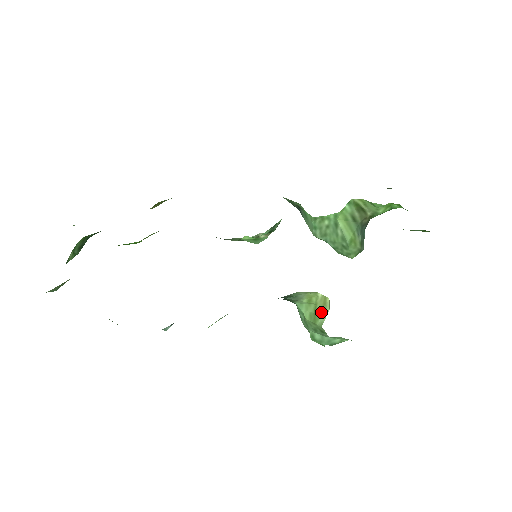
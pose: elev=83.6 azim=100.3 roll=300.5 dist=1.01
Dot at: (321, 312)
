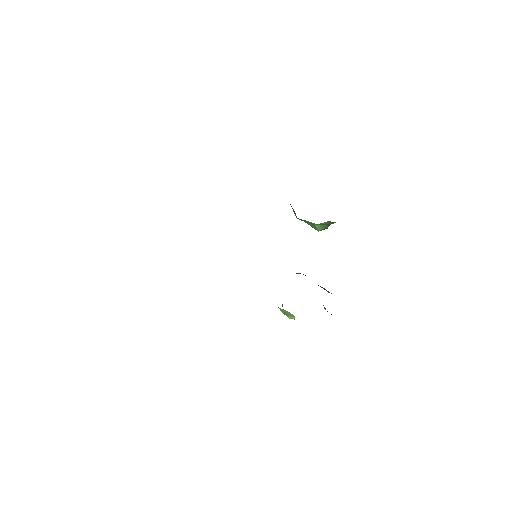
Dot at: (290, 316)
